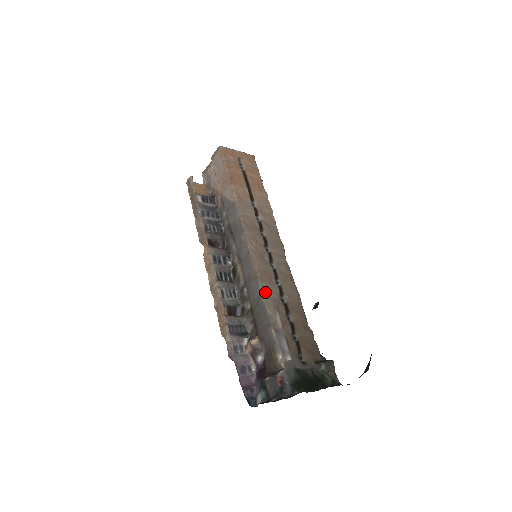
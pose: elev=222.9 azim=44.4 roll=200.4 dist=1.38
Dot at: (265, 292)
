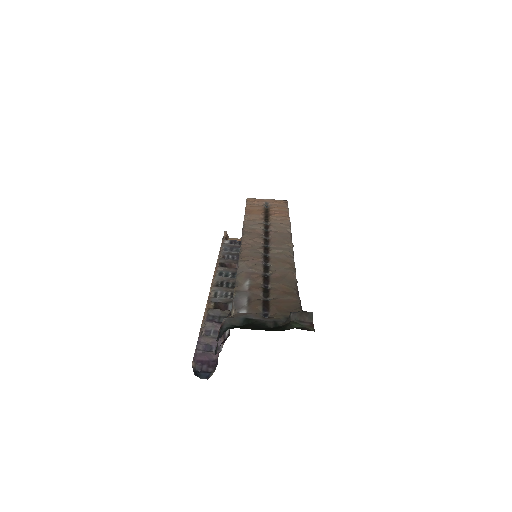
Dot at: (241, 268)
